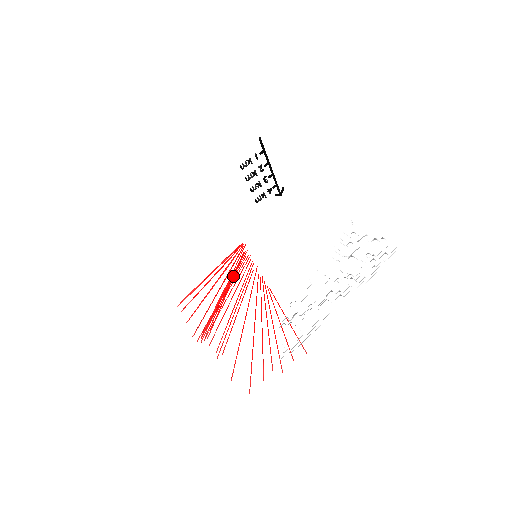
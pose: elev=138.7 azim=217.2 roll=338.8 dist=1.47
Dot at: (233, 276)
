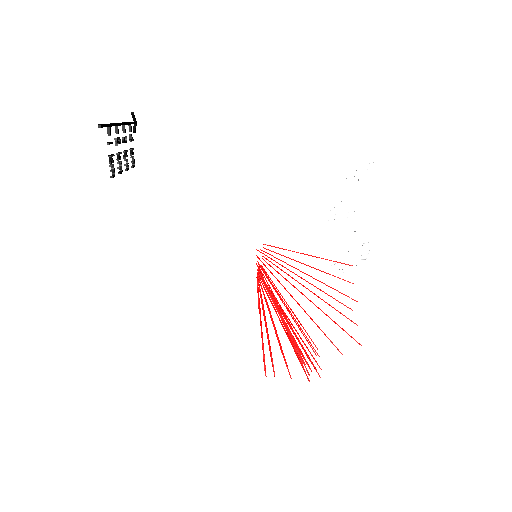
Dot at: (281, 308)
